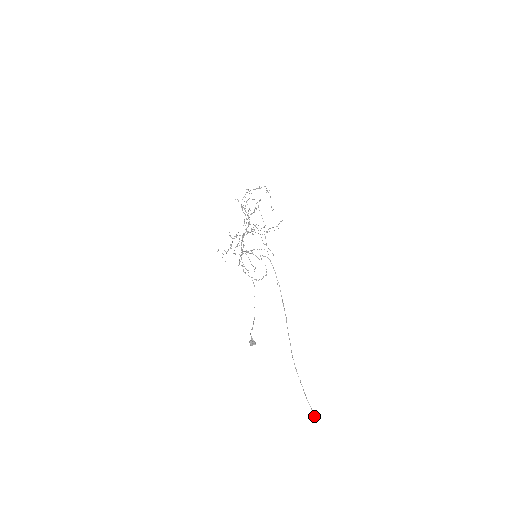
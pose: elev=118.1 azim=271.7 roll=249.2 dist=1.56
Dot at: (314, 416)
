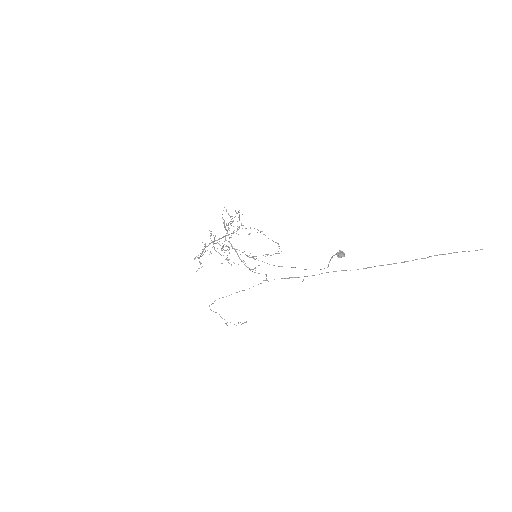
Dot at: occluded
